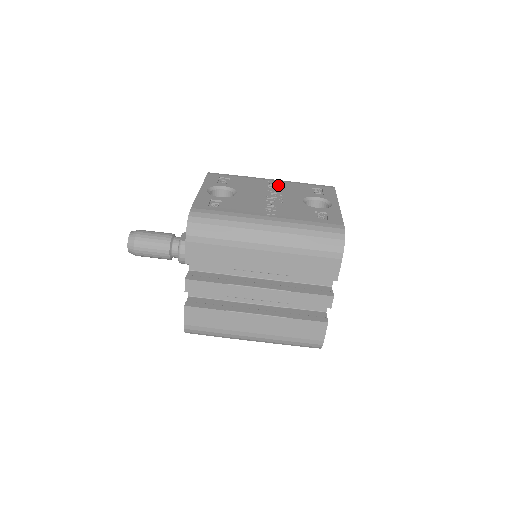
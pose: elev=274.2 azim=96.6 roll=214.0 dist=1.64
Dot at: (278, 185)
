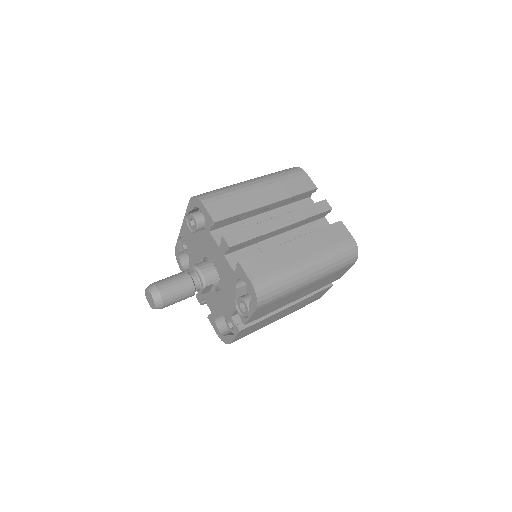
Dot at: occluded
